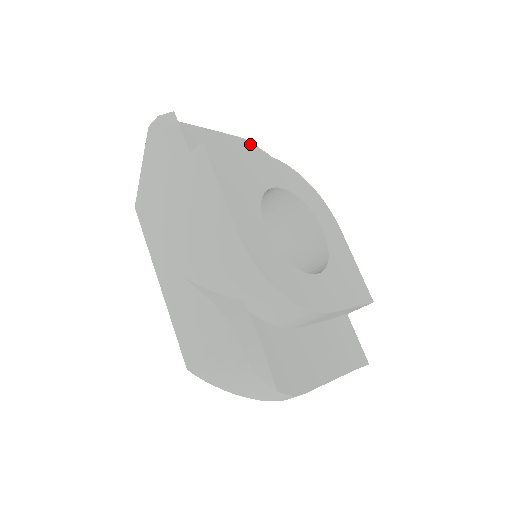
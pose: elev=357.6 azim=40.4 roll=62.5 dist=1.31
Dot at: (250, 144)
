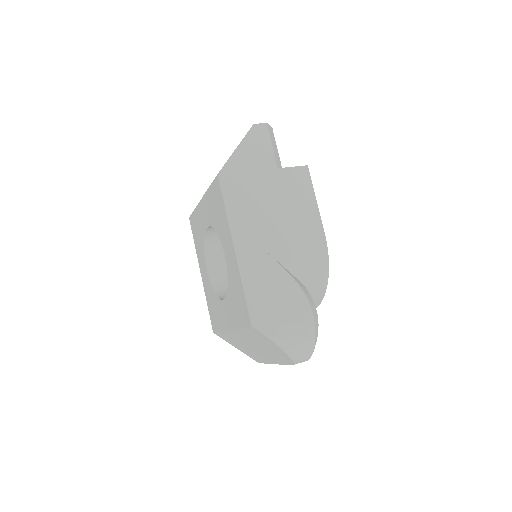
Dot at: occluded
